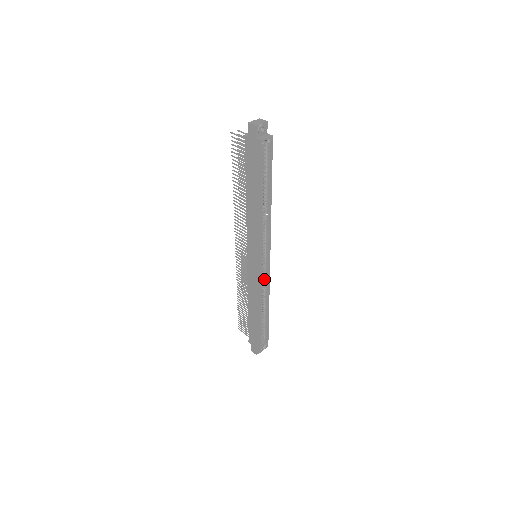
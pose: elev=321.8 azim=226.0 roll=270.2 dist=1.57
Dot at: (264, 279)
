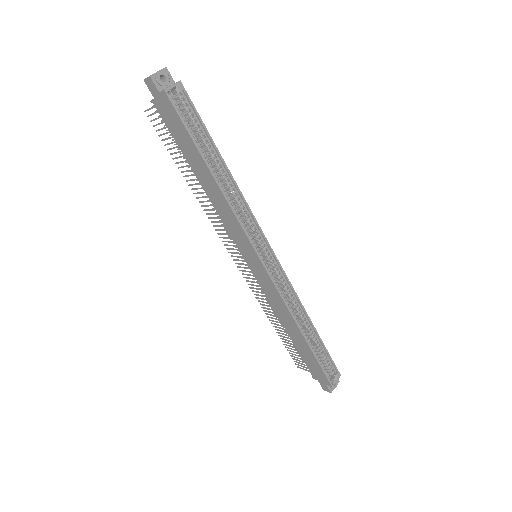
Dot at: (281, 282)
